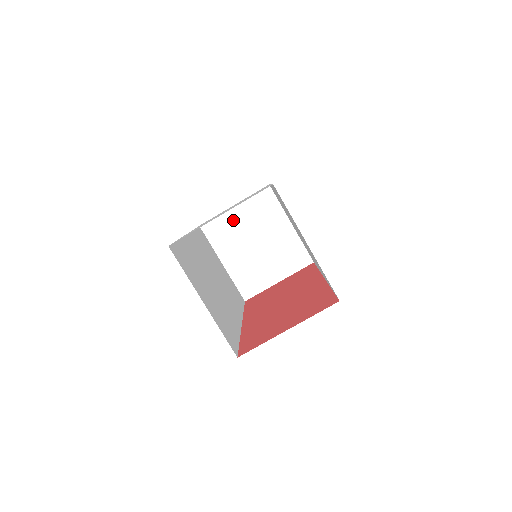
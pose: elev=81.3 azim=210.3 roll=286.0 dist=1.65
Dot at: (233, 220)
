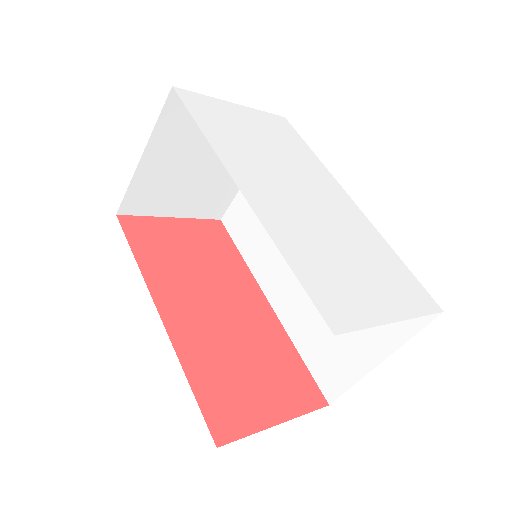
Dot at: occluded
